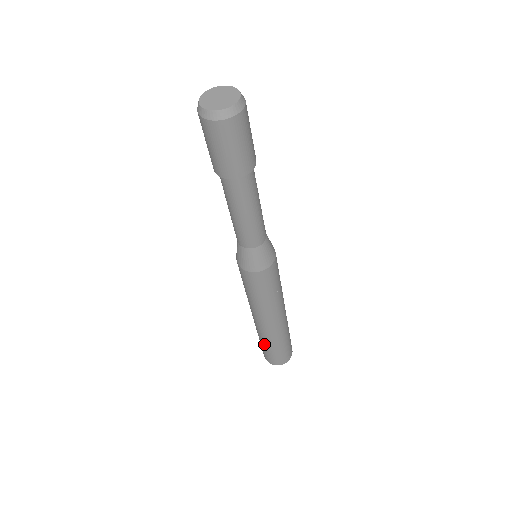
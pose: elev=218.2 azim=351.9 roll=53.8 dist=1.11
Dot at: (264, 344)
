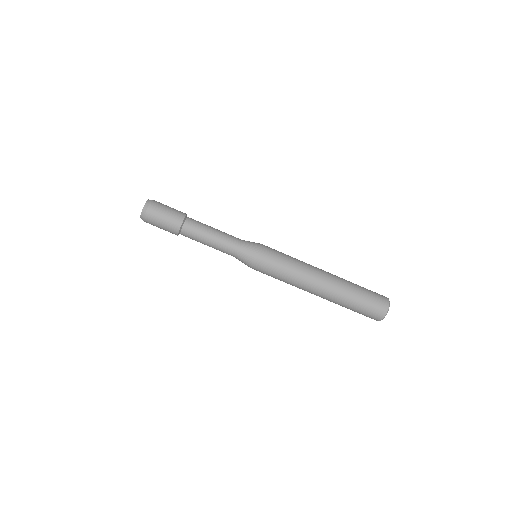
Dot at: (347, 308)
